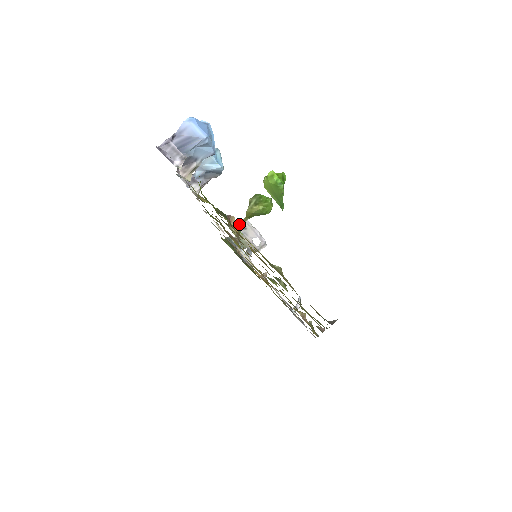
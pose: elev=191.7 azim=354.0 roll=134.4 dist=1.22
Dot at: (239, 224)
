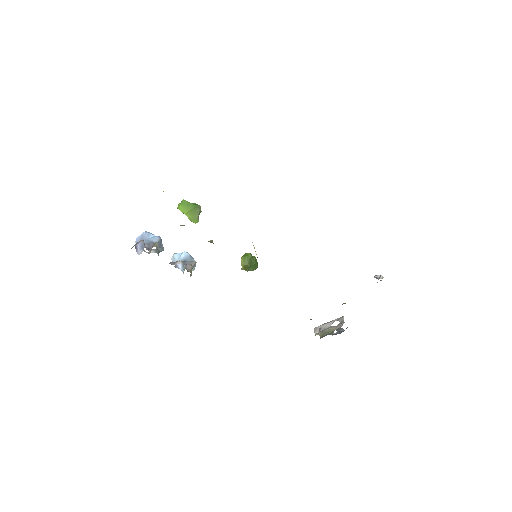
Dot at: occluded
